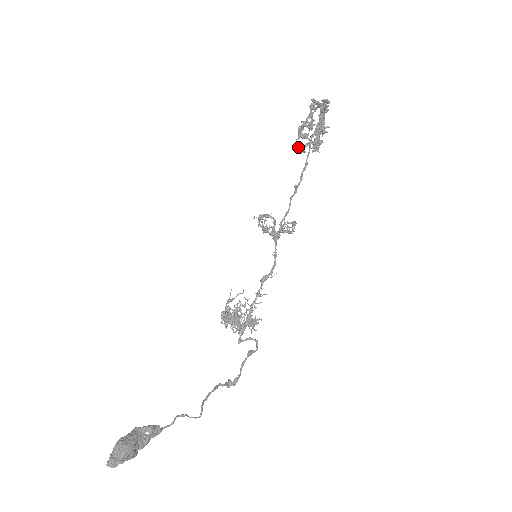
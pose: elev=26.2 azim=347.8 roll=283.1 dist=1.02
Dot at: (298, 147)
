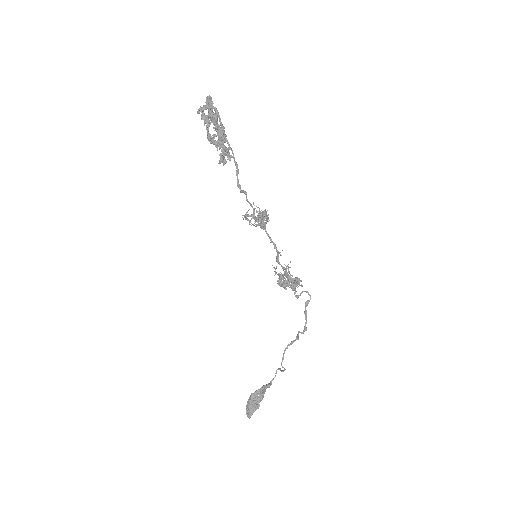
Dot at: (219, 162)
